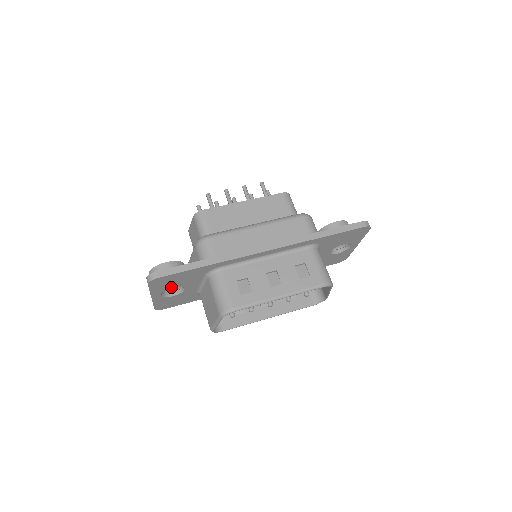
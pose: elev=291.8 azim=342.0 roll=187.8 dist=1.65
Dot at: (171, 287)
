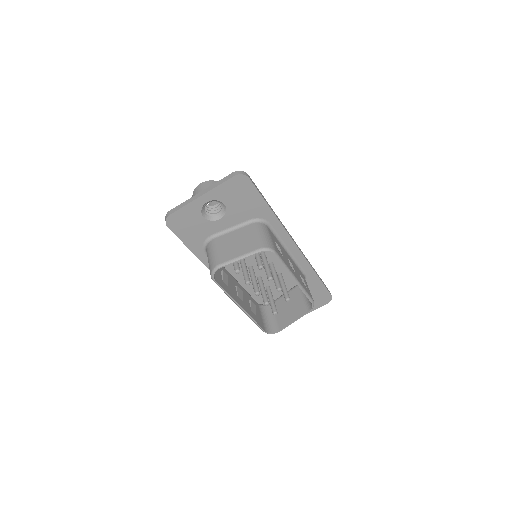
Dot at: (225, 202)
